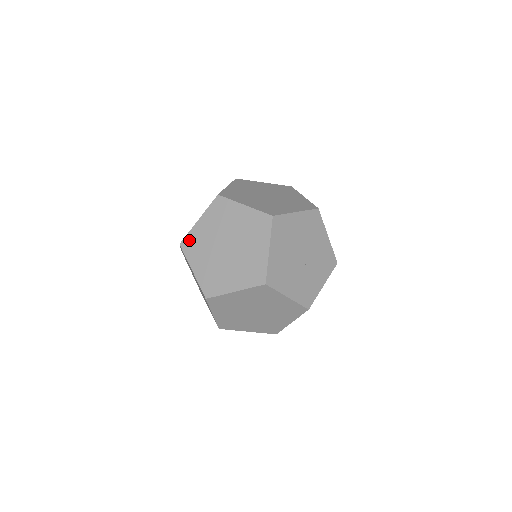
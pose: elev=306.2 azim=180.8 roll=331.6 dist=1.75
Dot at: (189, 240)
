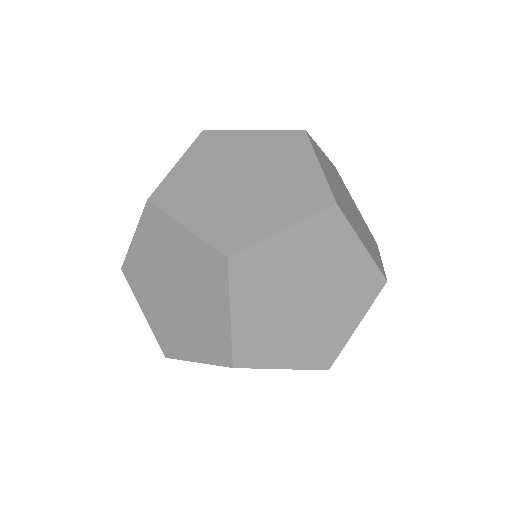
Dot at: (243, 350)
